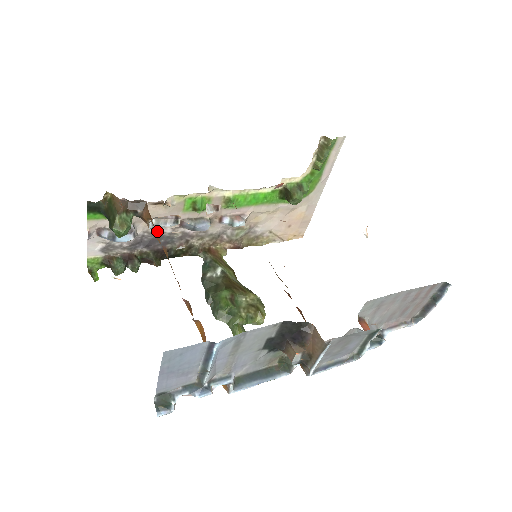
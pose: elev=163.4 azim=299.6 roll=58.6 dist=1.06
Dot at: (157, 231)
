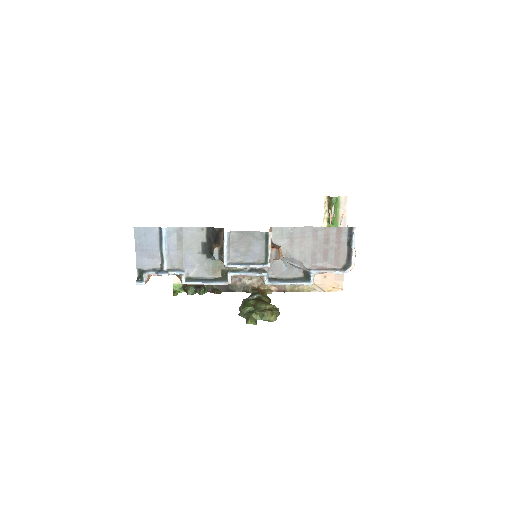
Dot at: occluded
